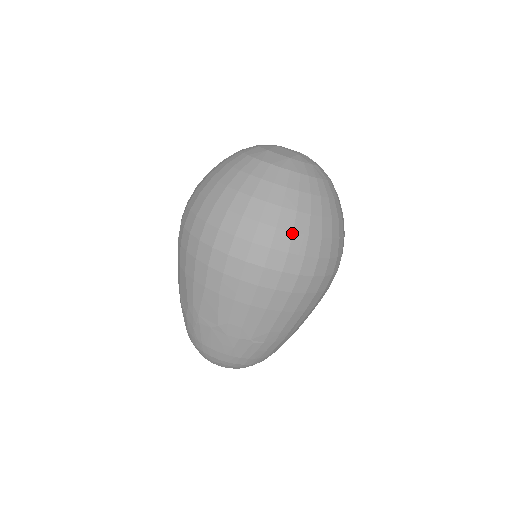
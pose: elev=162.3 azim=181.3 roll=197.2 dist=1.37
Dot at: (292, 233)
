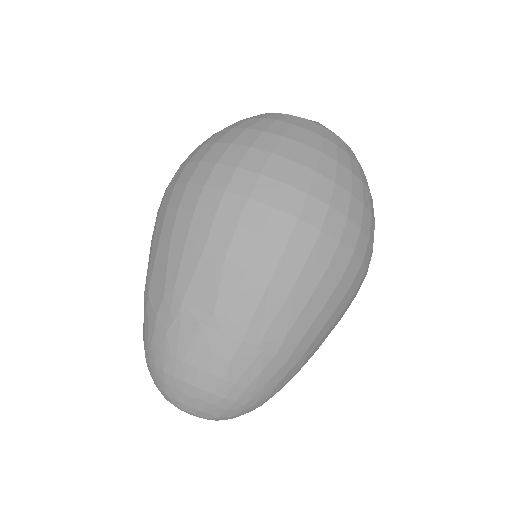
Dot at: (334, 183)
